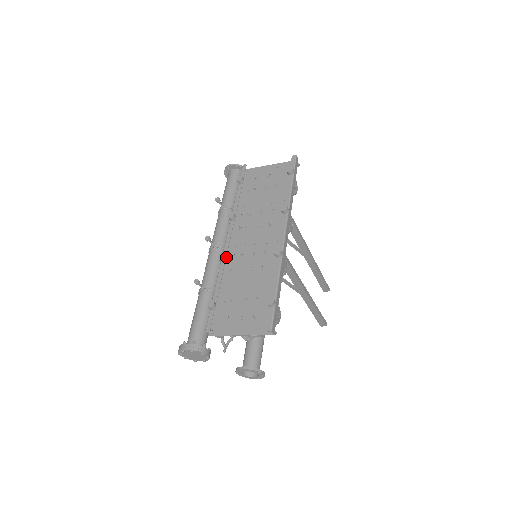
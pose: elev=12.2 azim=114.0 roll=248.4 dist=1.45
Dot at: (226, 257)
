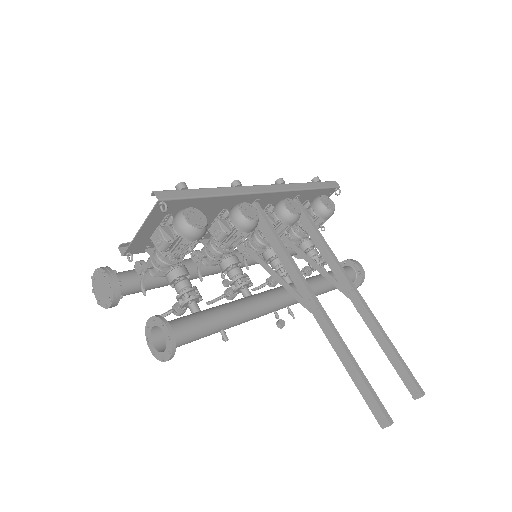
Dot at: occluded
